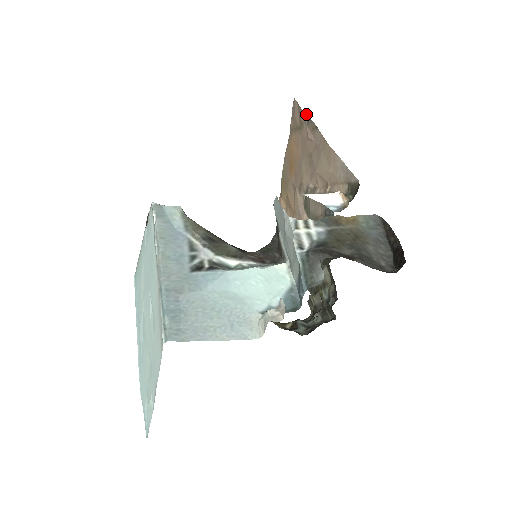
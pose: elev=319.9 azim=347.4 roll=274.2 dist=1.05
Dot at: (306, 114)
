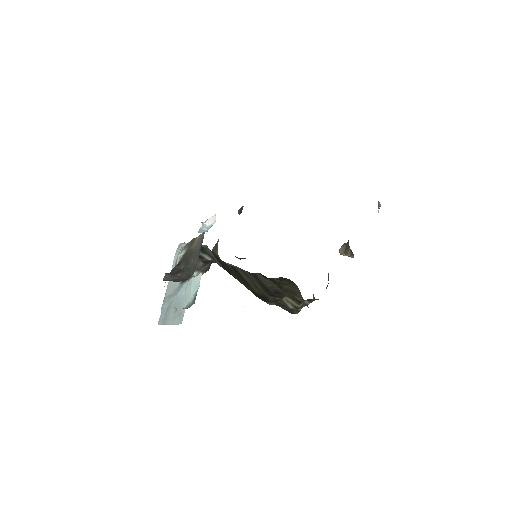
Dot at: occluded
